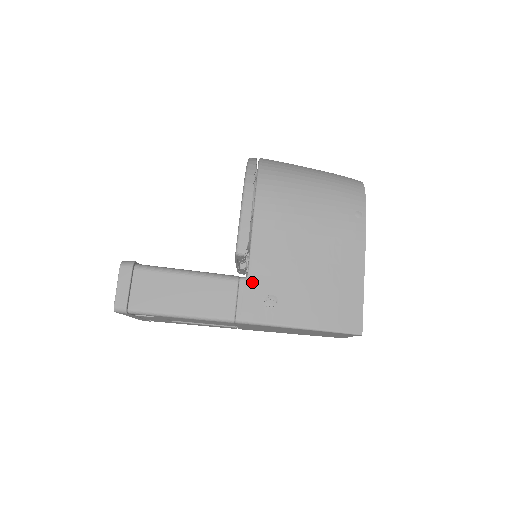
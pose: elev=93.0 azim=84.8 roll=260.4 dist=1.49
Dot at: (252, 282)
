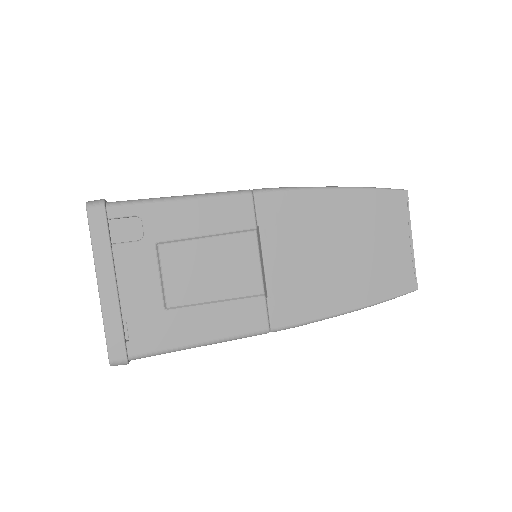
Dot at: occluded
